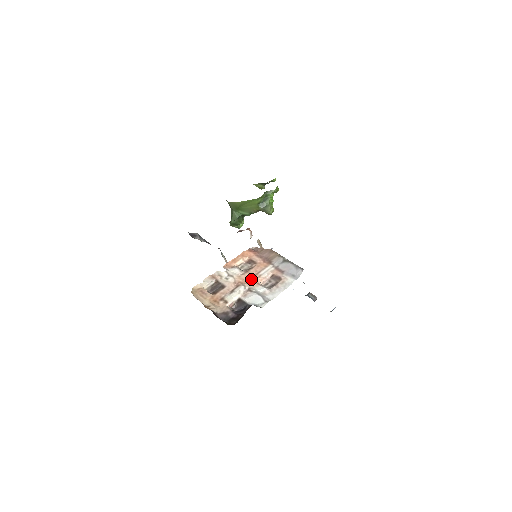
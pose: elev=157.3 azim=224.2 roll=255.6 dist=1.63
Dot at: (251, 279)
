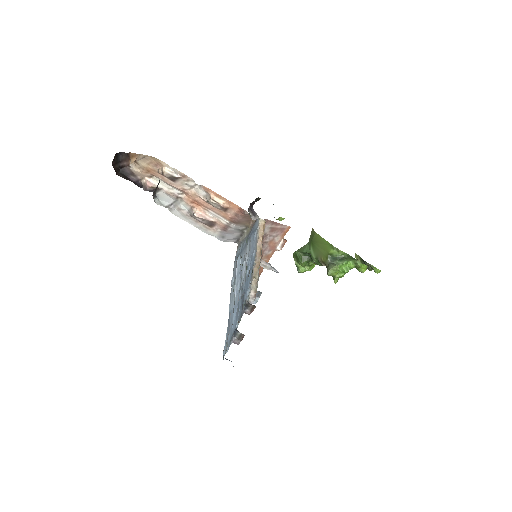
Dot at: (196, 201)
